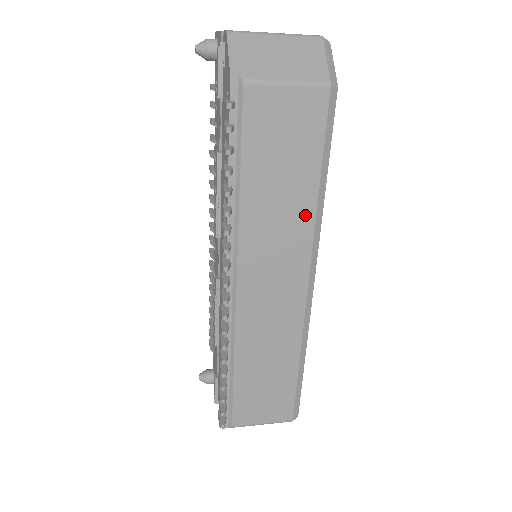
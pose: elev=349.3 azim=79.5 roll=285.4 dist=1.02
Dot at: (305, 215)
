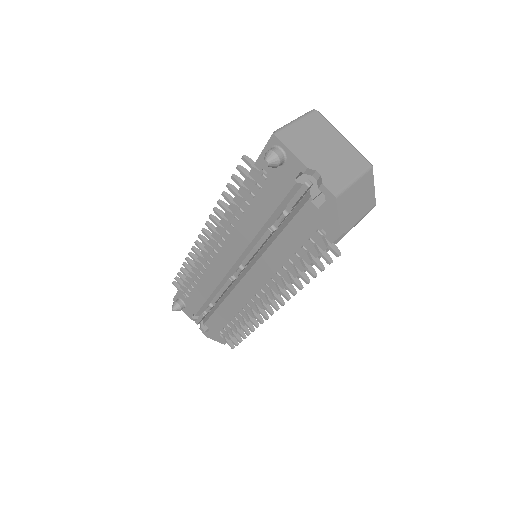
Dot at: occluded
